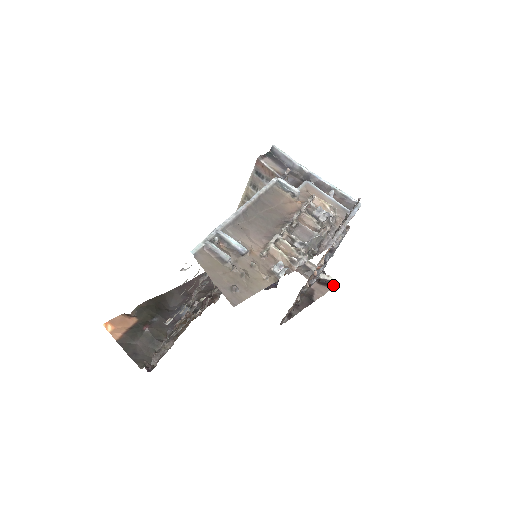
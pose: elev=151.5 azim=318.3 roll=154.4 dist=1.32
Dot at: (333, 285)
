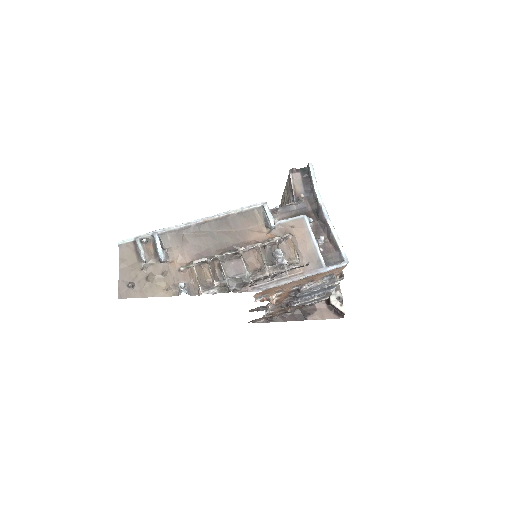
Dot at: (342, 316)
